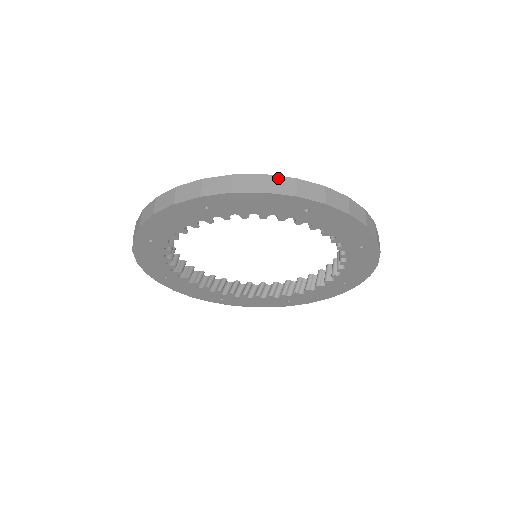
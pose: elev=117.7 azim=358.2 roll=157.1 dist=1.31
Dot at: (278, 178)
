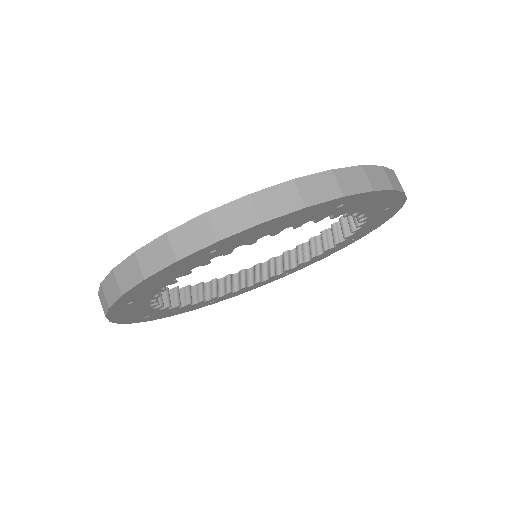
Dot at: (148, 247)
